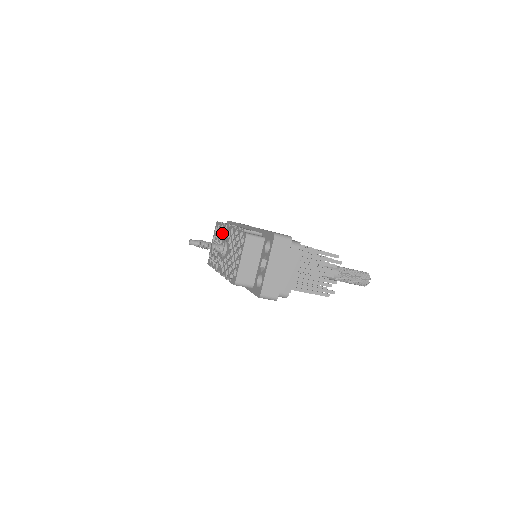
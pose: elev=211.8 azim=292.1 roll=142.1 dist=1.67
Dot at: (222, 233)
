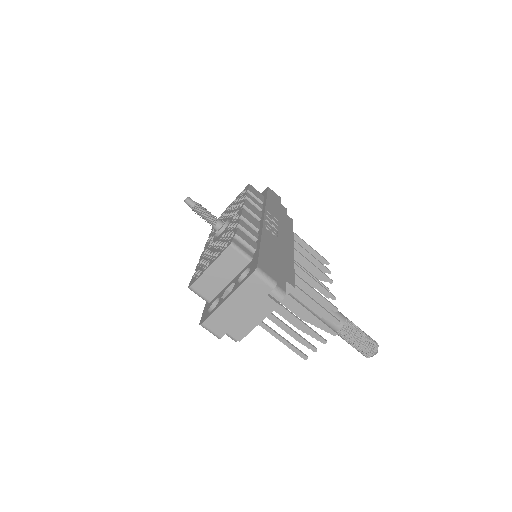
Dot at: (238, 205)
